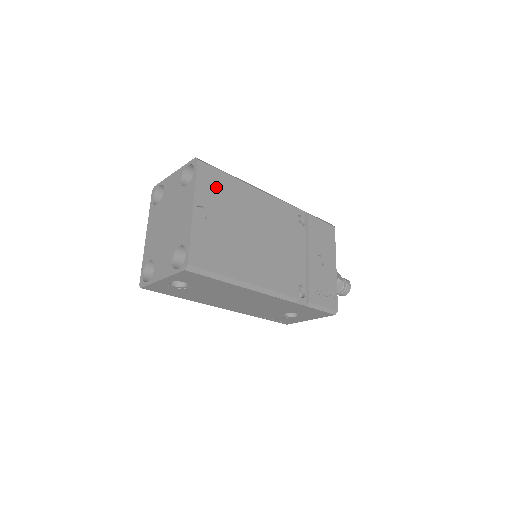
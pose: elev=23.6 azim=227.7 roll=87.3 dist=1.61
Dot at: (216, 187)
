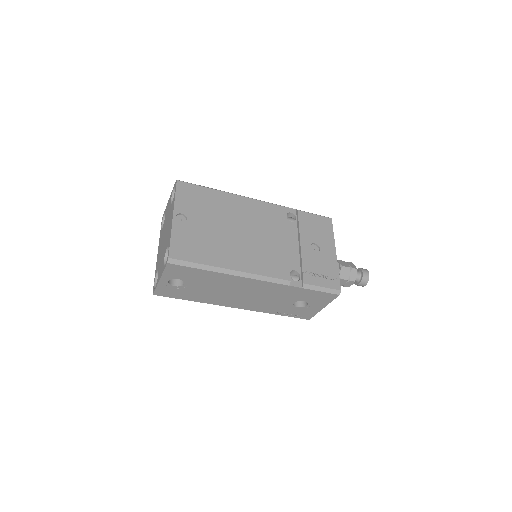
Dot at: (196, 198)
